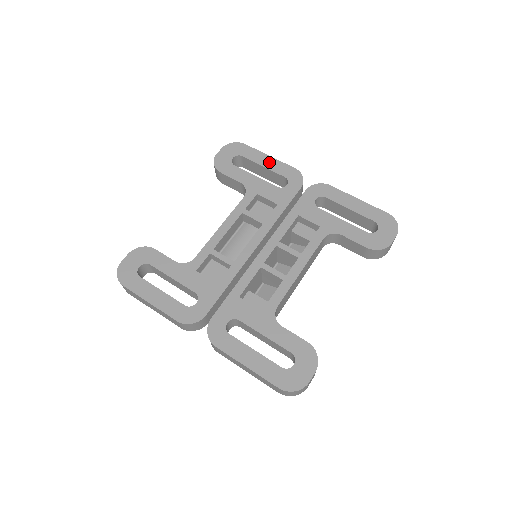
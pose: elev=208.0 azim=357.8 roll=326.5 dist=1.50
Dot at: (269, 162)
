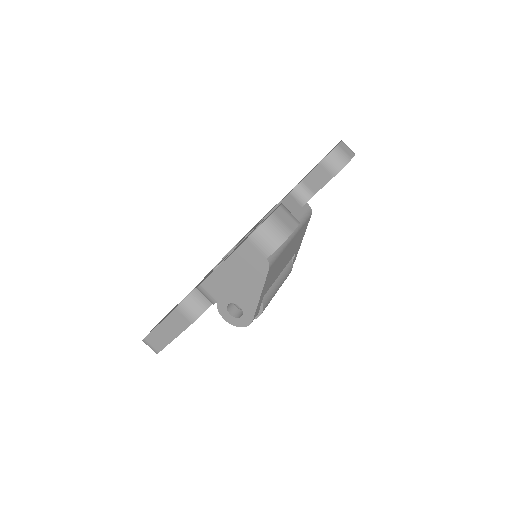
Dot at: occluded
